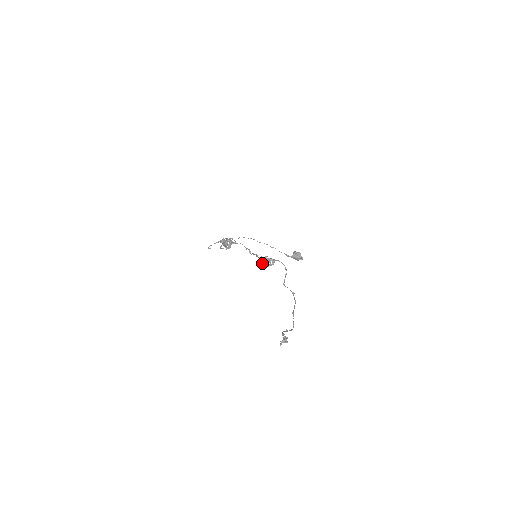
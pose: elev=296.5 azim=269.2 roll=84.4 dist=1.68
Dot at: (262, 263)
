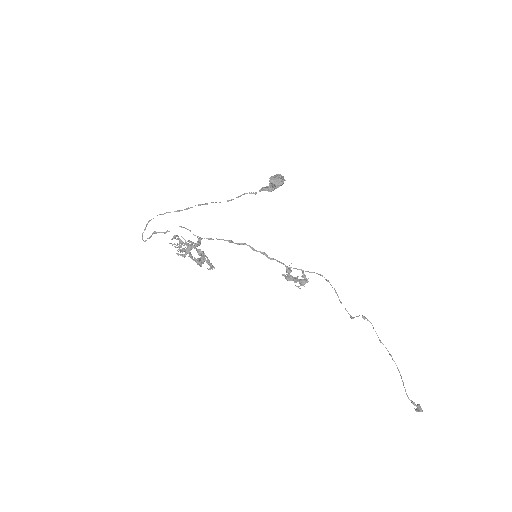
Dot at: (284, 276)
